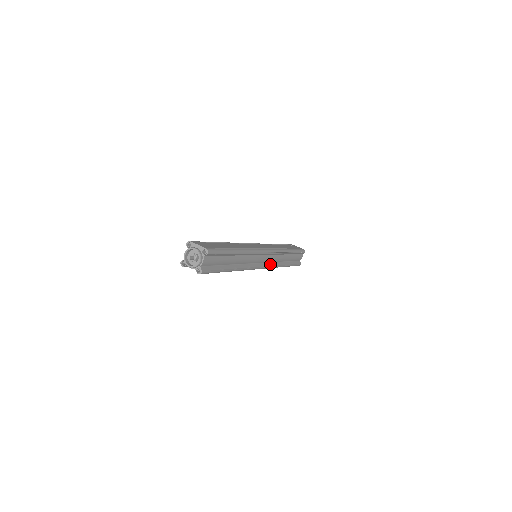
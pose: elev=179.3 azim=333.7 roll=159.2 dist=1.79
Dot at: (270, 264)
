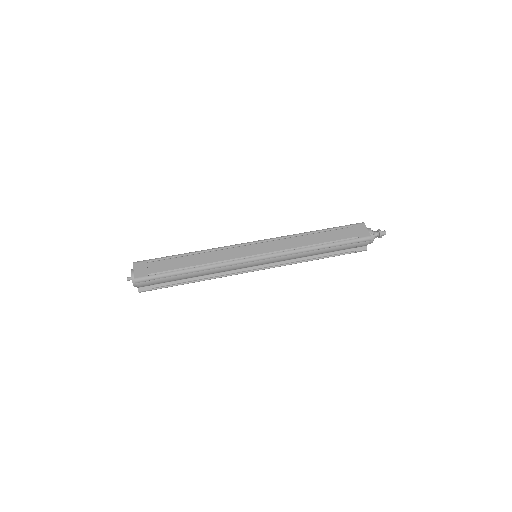
Dot at: (279, 263)
